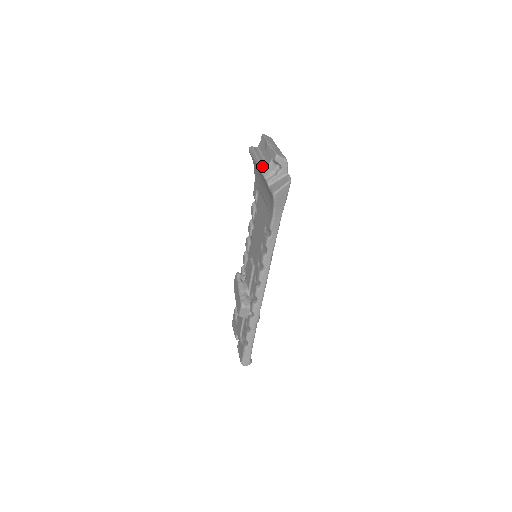
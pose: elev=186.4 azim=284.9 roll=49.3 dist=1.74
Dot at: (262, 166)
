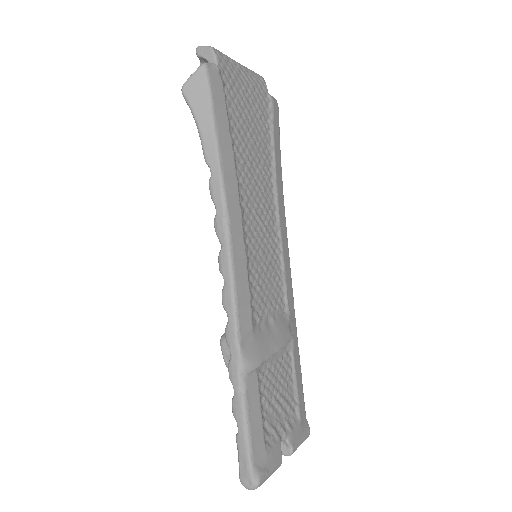
Dot at: occluded
